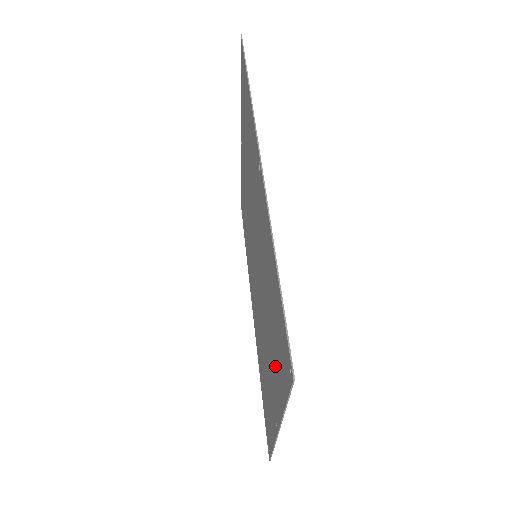
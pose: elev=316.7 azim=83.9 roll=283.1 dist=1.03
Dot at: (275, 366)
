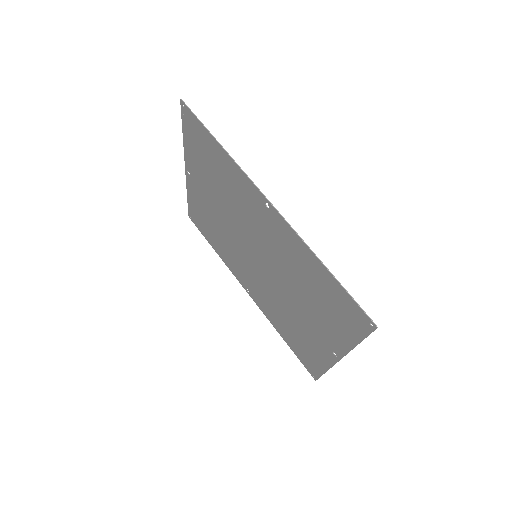
Dot at: (330, 324)
